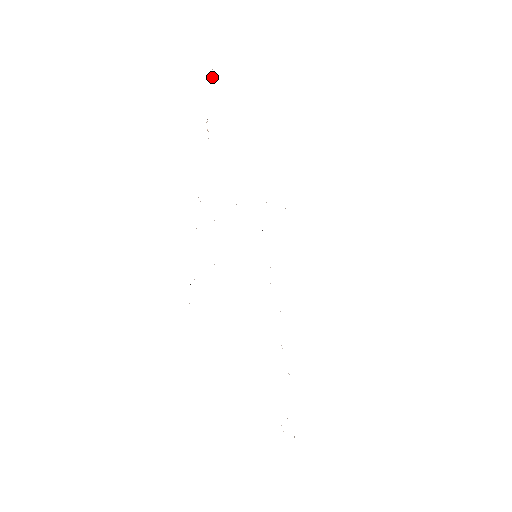
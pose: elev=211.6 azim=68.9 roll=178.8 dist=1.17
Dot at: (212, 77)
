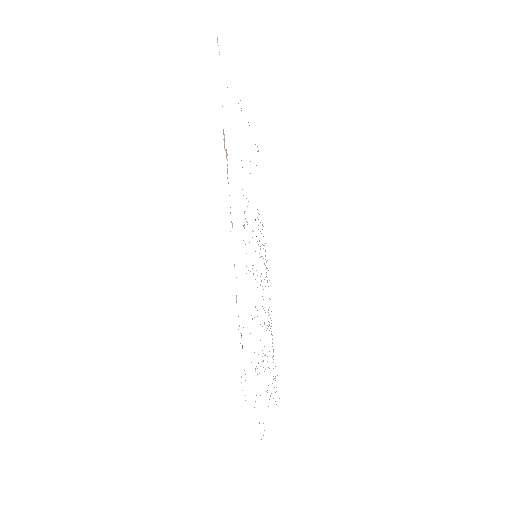
Dot at: occluded
